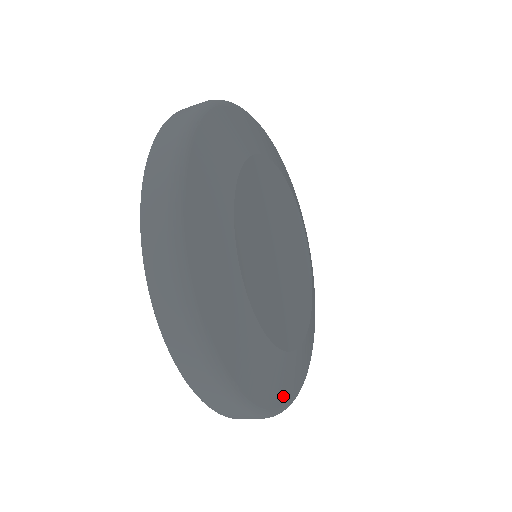
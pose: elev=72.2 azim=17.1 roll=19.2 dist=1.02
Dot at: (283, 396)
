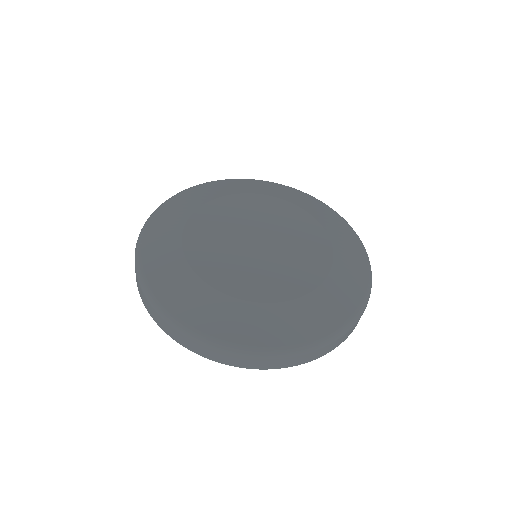
Dot at: (335, 319)
